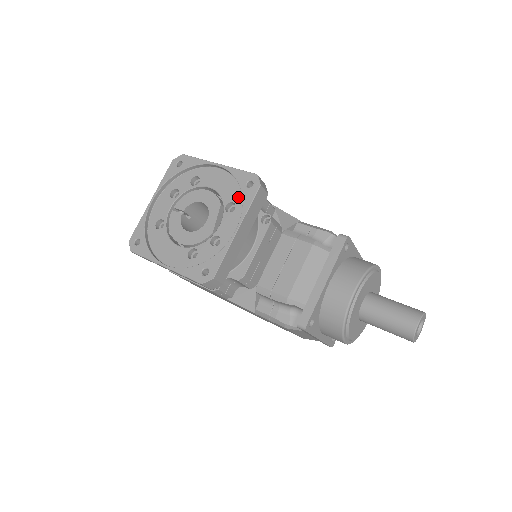
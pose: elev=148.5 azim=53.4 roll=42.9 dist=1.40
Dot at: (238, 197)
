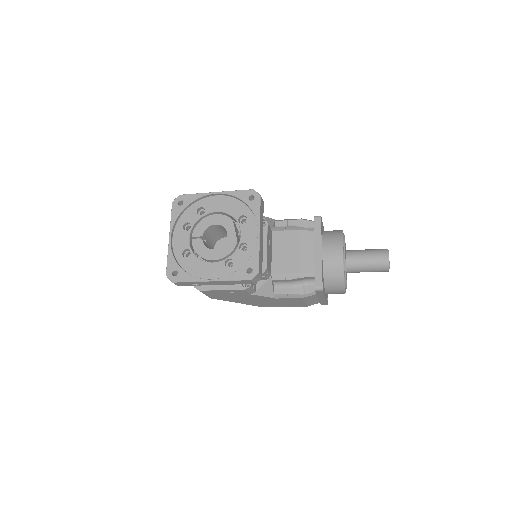
Dot at: (245, 210)
